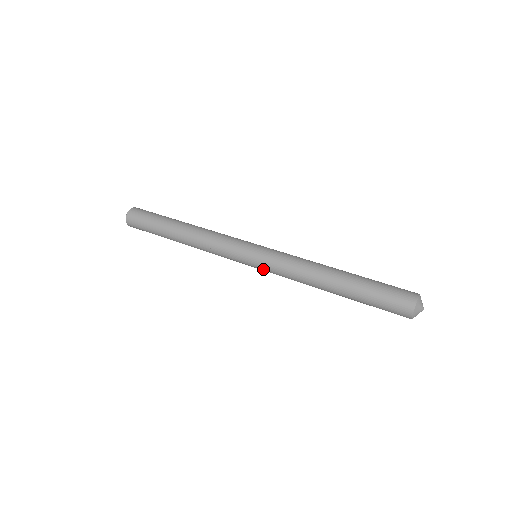
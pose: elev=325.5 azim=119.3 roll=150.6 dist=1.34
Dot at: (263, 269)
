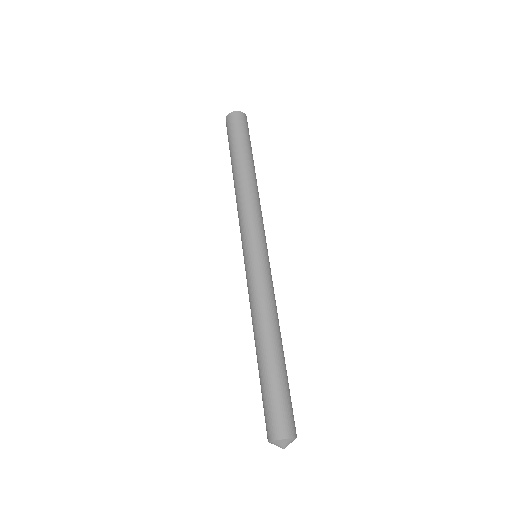
Dot at: (246, 271)
